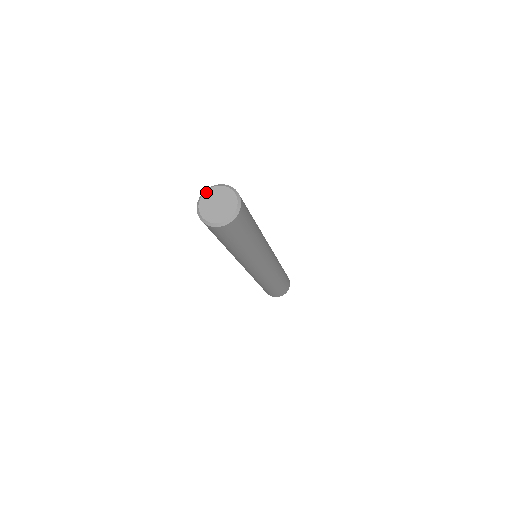
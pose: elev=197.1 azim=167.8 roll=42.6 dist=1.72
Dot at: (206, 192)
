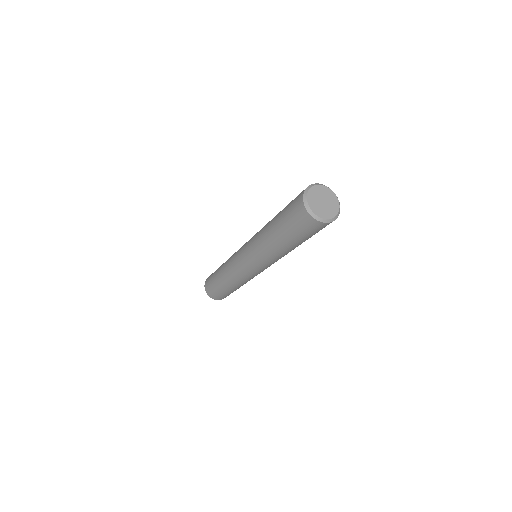
Dot at: (320, 185)
